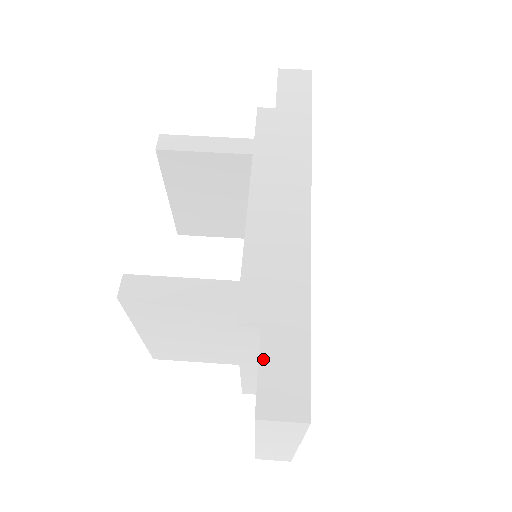
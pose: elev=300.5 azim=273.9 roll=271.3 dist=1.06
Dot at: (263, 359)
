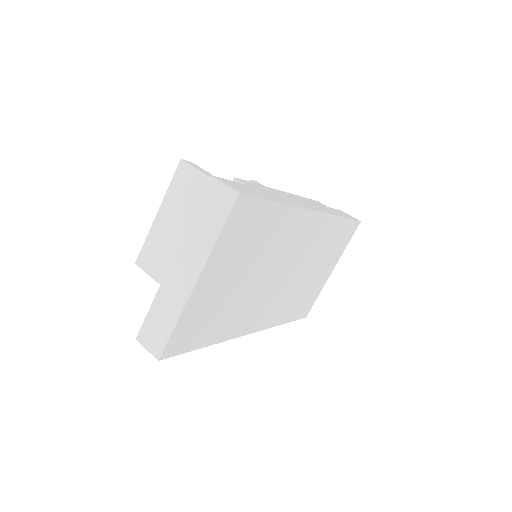
Dot at: (237, 183)
